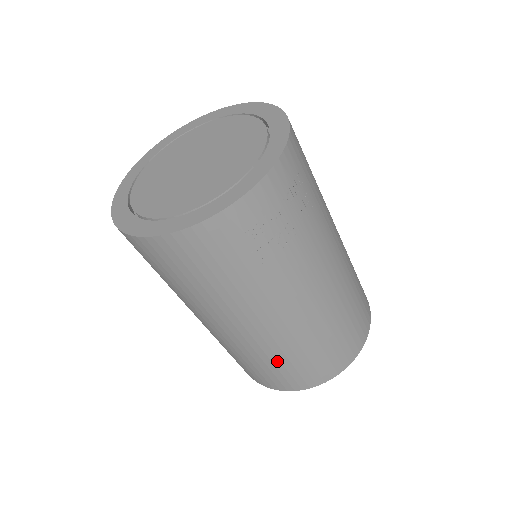
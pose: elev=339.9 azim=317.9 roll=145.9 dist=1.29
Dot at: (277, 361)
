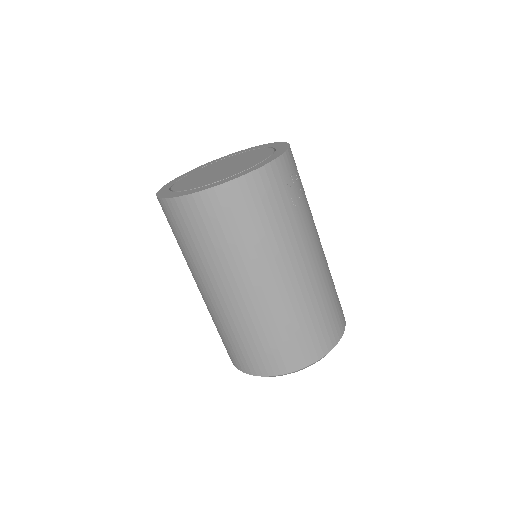
Dot at: (302, 320)
